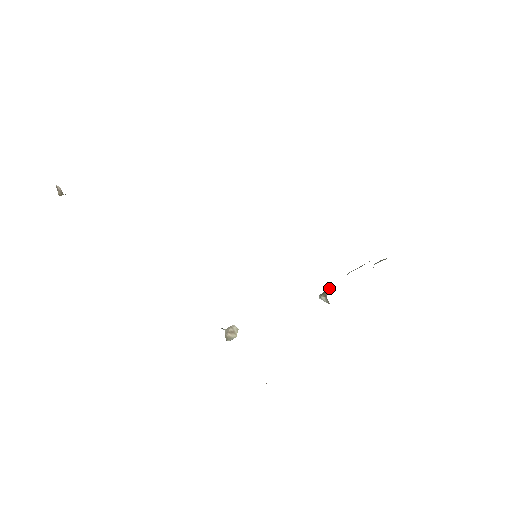
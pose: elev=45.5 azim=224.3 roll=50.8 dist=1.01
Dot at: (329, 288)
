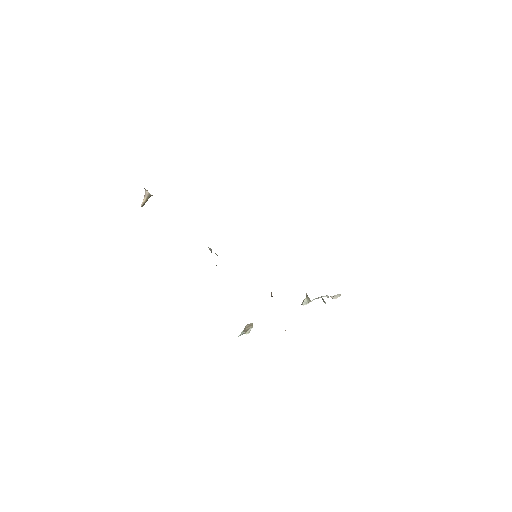
Dot at: occluded
